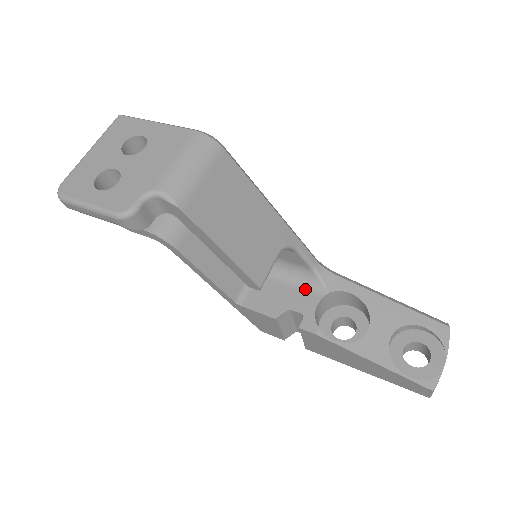
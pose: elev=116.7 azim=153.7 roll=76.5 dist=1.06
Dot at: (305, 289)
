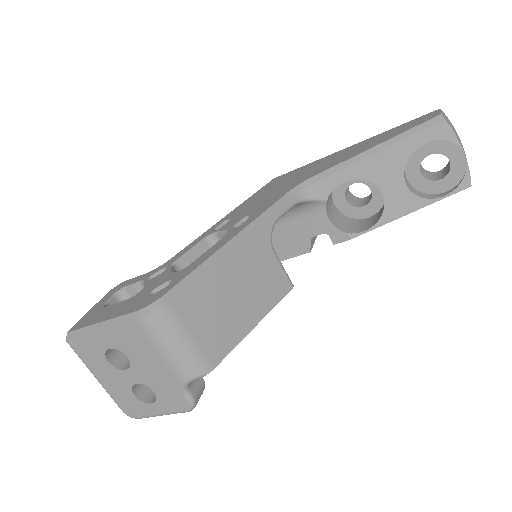
Dot at: (306, 213)
